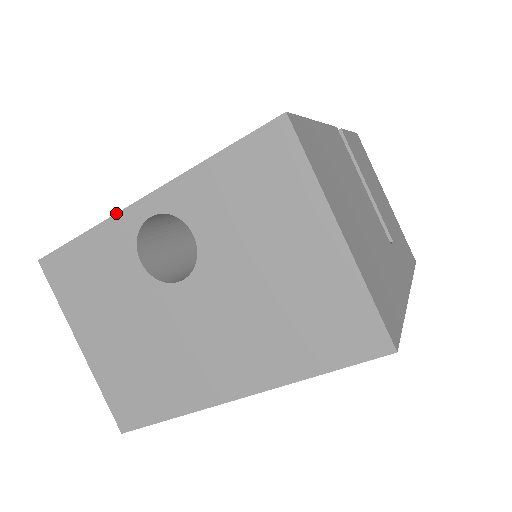
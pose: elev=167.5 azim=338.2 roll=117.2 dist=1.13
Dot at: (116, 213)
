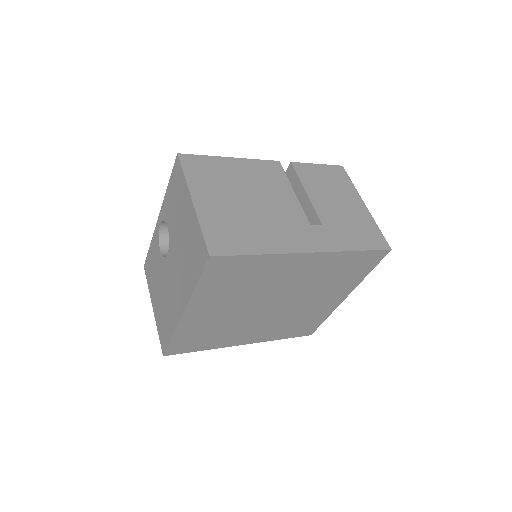
Dot at: (155, 229)
